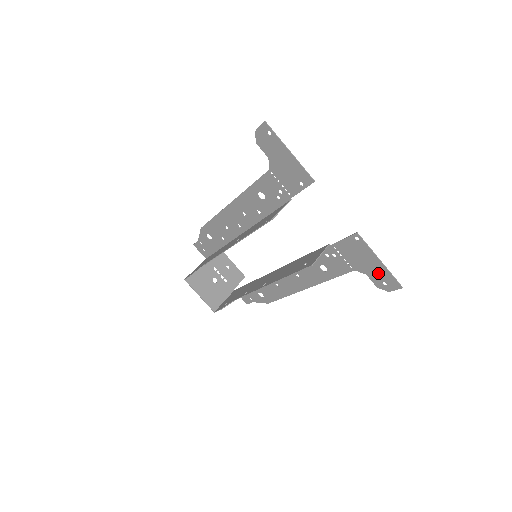
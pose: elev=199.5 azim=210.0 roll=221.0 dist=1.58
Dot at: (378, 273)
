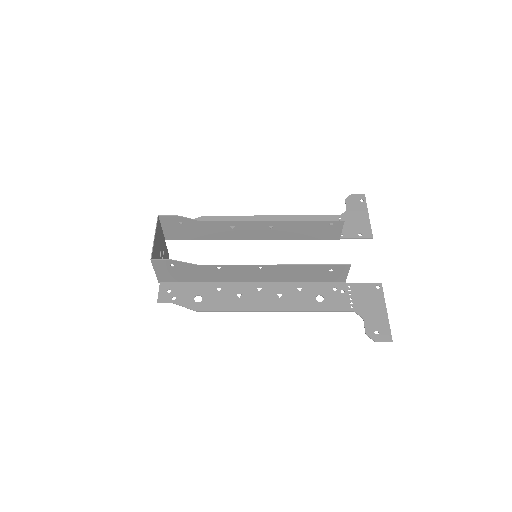
Dot at: (377, 321)
